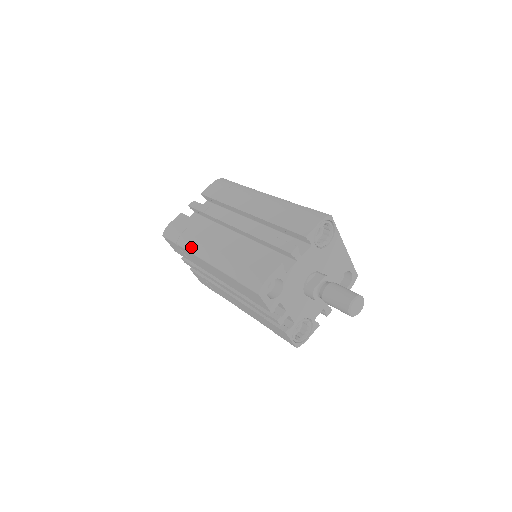
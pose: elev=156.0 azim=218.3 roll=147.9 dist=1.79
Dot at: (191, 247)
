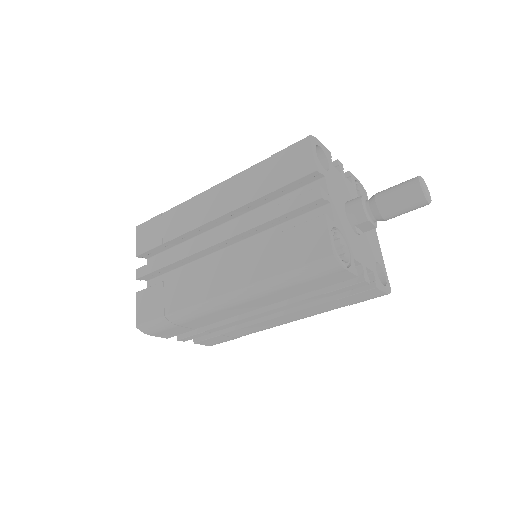
Dot at: occluded
